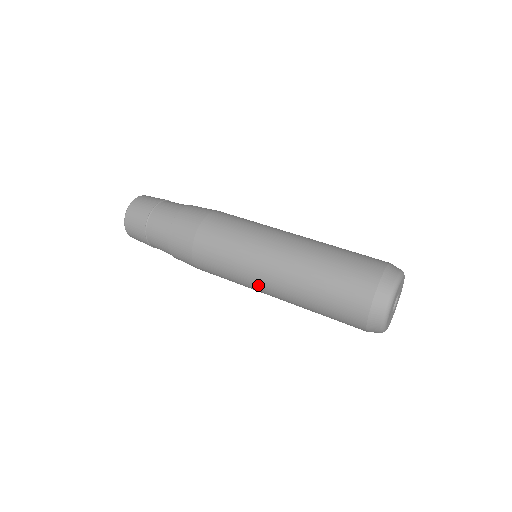
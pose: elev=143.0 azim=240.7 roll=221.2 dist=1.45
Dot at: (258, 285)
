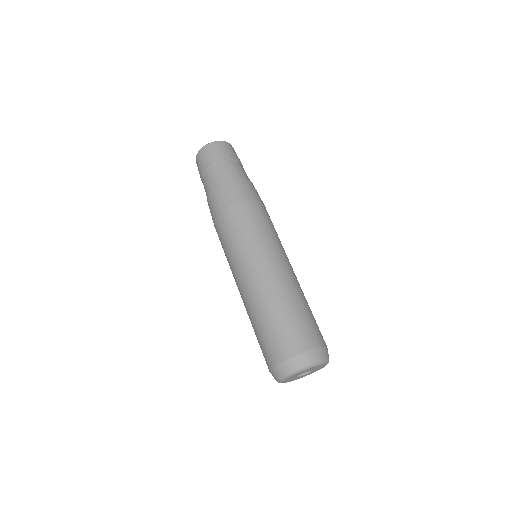
Dot at: (238, 274)
